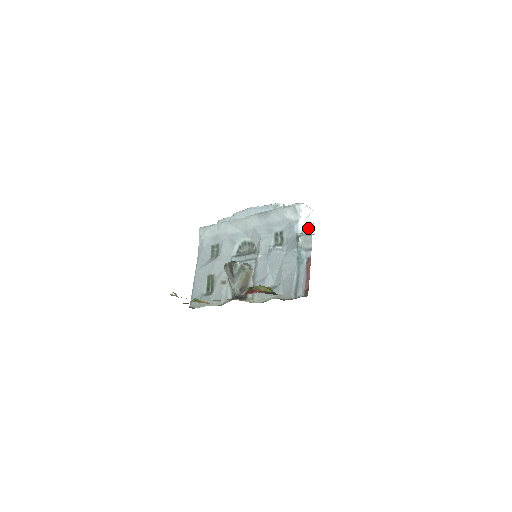
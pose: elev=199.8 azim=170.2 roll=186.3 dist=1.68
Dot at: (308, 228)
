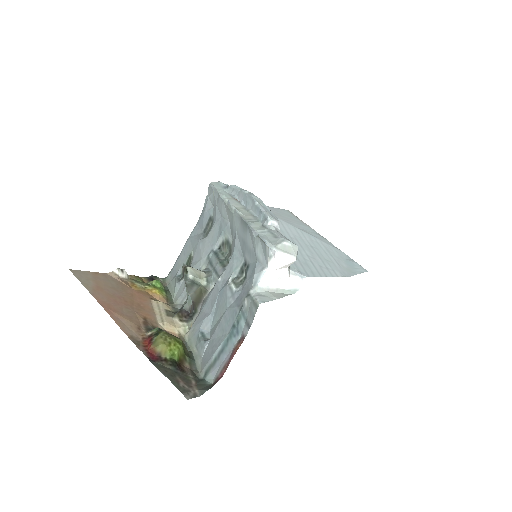
Dot at: (283, 281)
